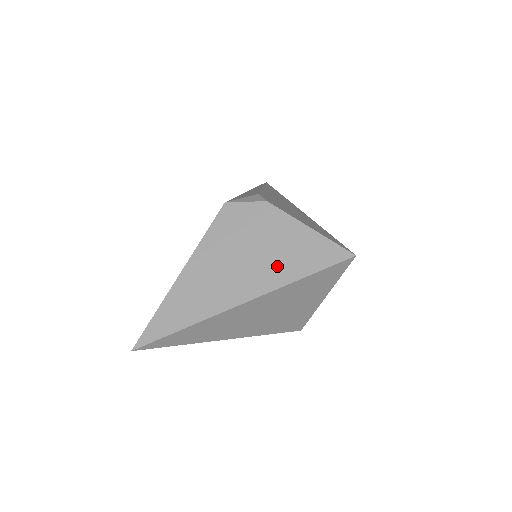
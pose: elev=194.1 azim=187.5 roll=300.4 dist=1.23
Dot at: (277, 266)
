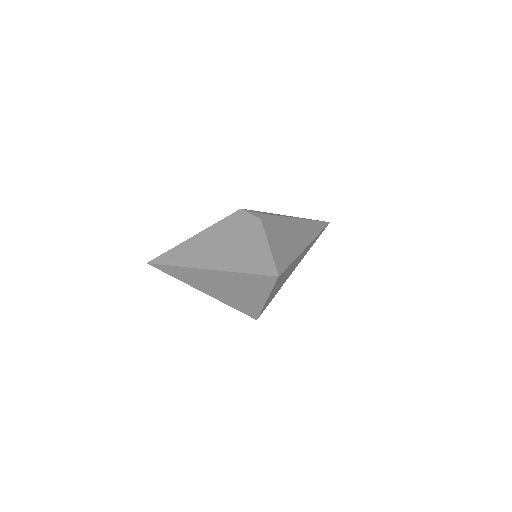
Dot at: (237, 259)
